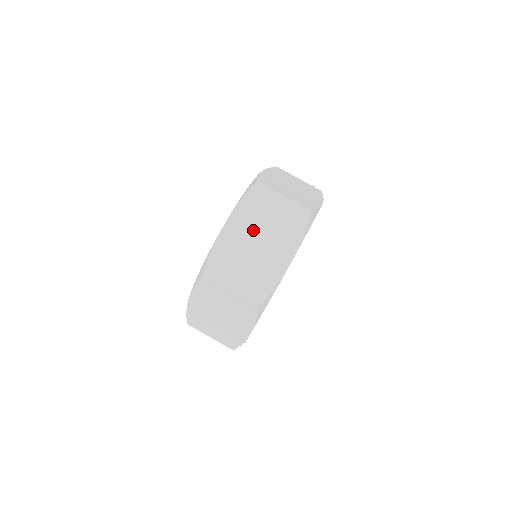
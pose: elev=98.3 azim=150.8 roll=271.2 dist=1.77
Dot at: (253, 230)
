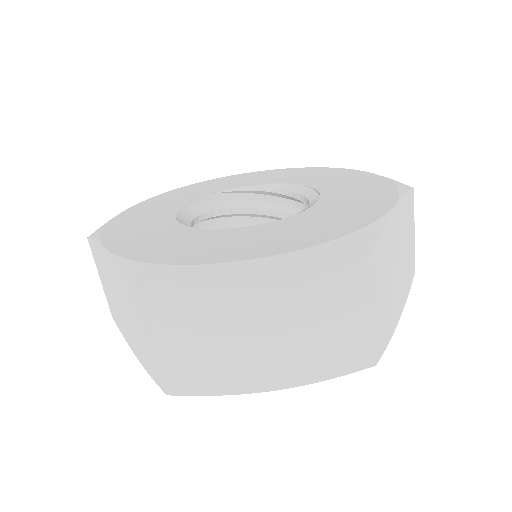
Dot at: (278, 309)
